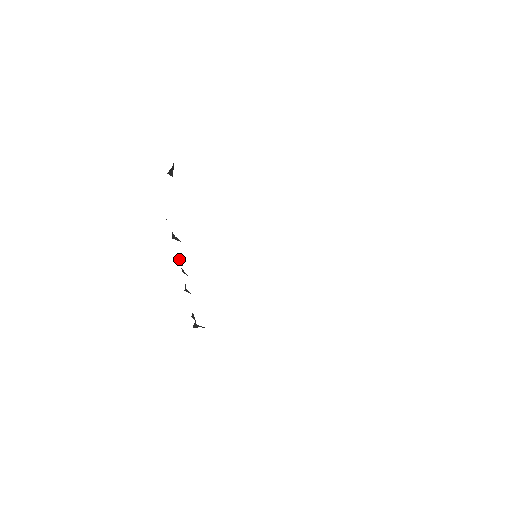
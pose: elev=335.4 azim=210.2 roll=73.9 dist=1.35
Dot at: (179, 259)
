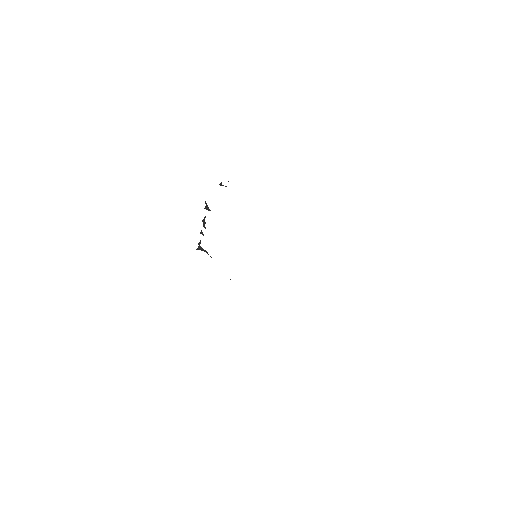
Dot at: (204, 218)
